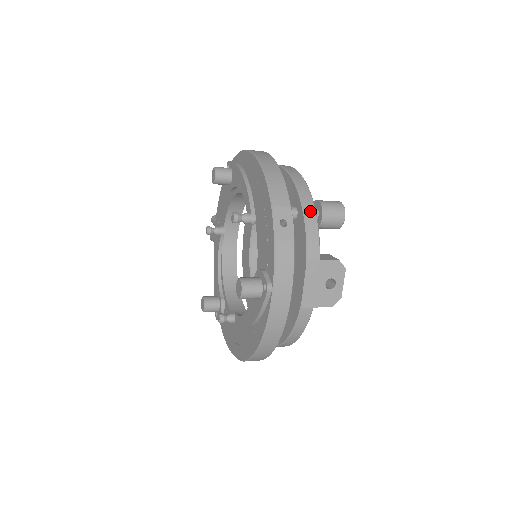
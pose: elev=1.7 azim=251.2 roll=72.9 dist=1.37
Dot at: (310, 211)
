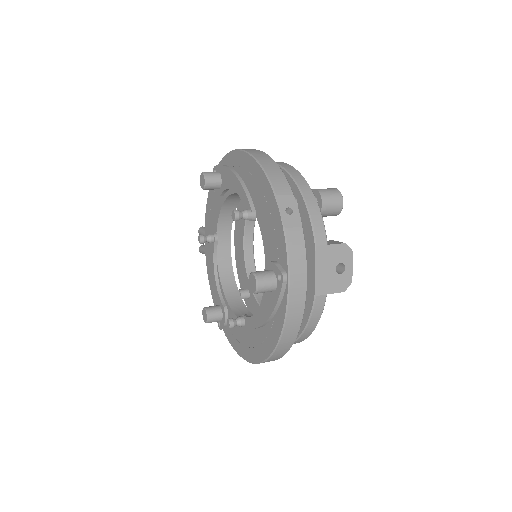
Dot at: (310, 199)
